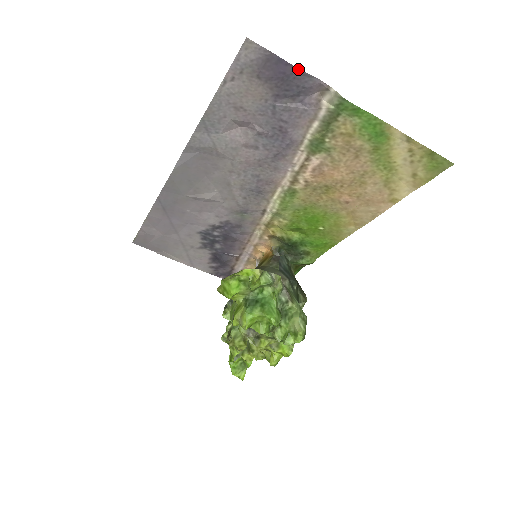
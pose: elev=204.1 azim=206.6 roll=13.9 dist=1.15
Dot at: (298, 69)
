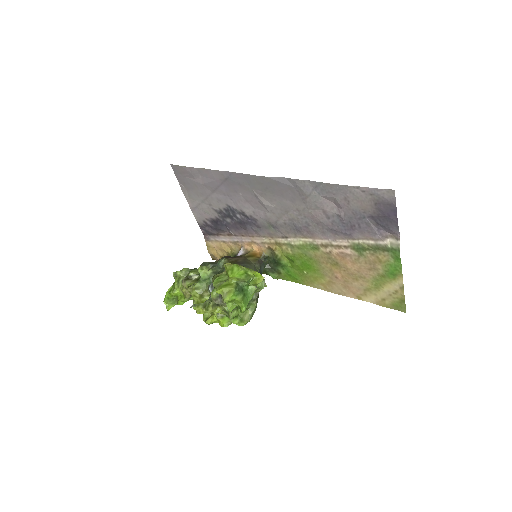
Dot at: (397, 221)
